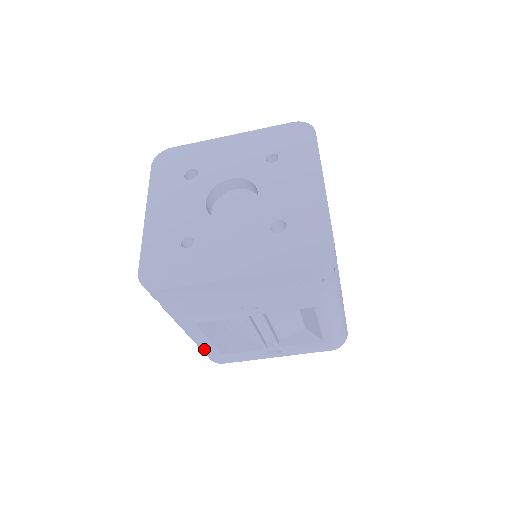
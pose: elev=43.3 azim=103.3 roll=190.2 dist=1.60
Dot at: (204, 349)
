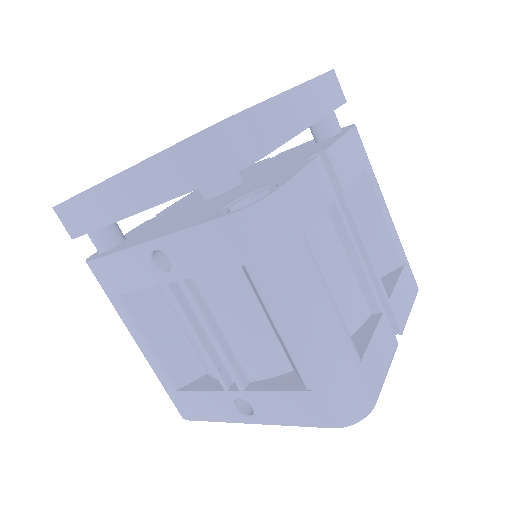
Dot at: (155, 372)
